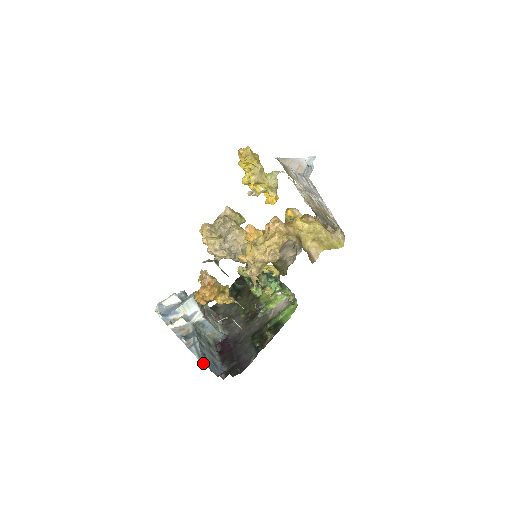
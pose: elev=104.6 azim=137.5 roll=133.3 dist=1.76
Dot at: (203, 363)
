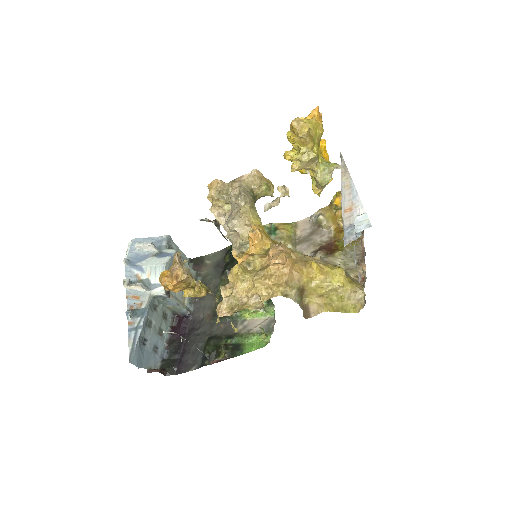
Dot at: (131, 362)
